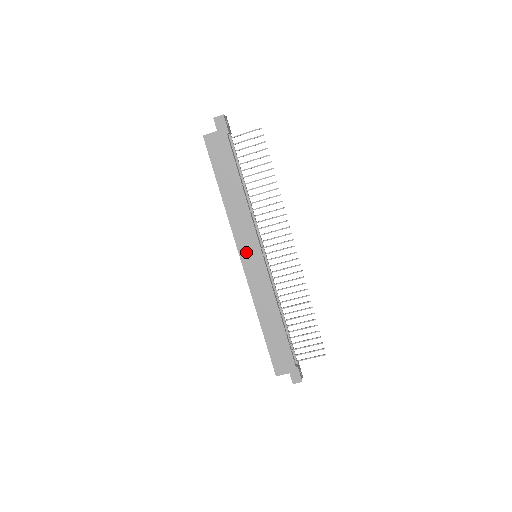
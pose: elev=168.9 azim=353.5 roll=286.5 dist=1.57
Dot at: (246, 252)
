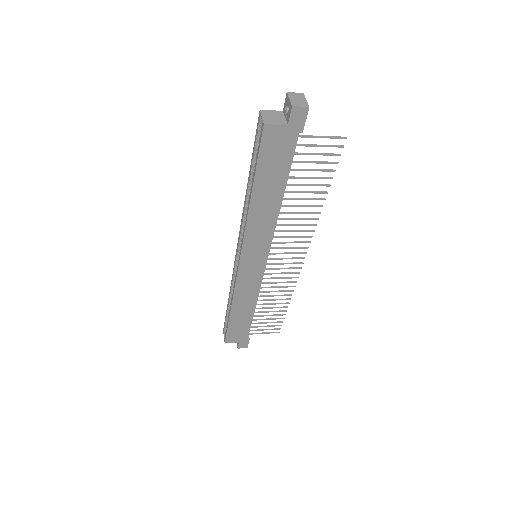
Dot at: (250, 257)
